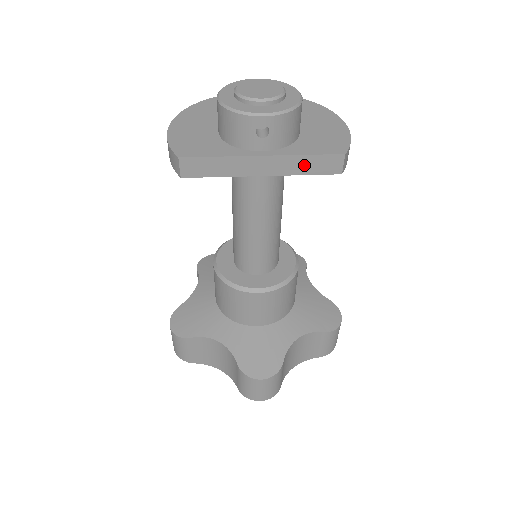
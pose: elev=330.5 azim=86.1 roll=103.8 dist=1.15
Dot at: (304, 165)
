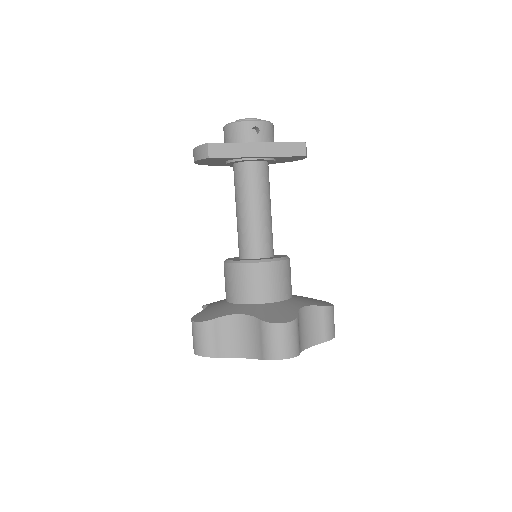
Dot at: (283, 149)
